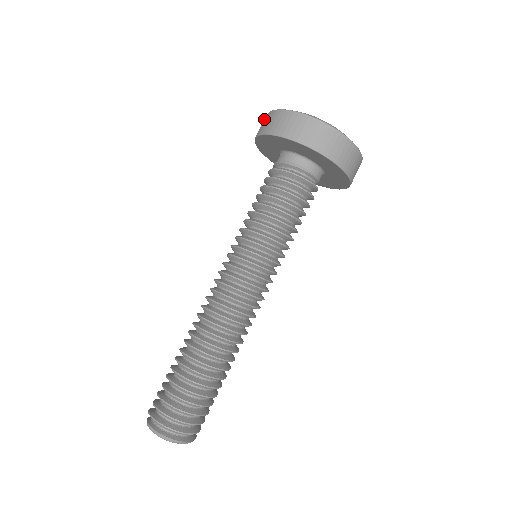
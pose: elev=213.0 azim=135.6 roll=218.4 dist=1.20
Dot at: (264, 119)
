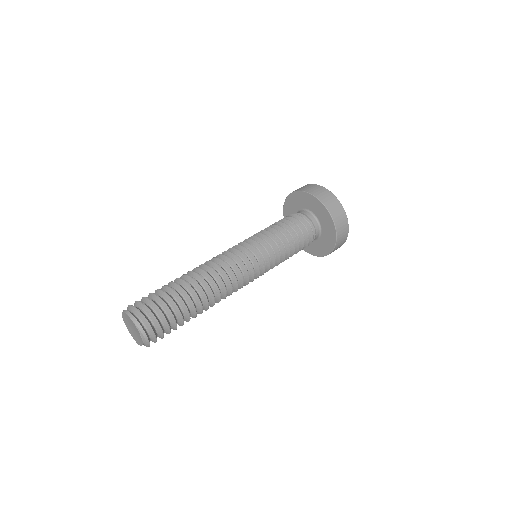
Dot at: occluded
